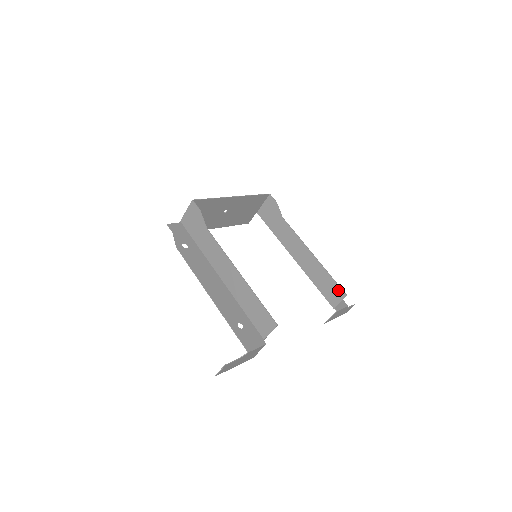
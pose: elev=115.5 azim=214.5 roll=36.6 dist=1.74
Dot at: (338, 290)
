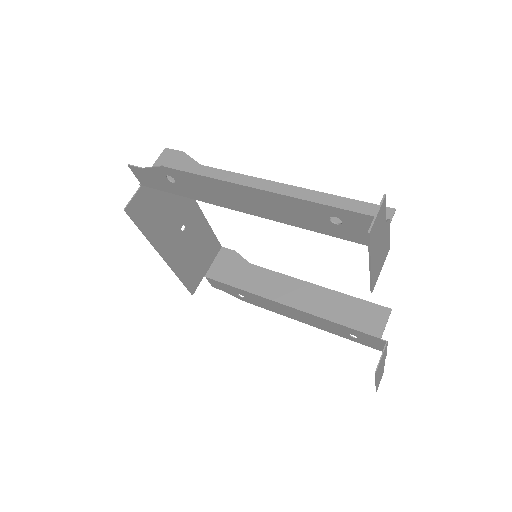
Dot at: (375, 309)
